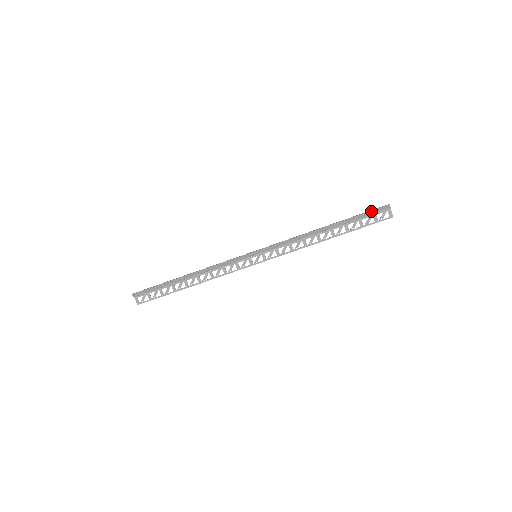
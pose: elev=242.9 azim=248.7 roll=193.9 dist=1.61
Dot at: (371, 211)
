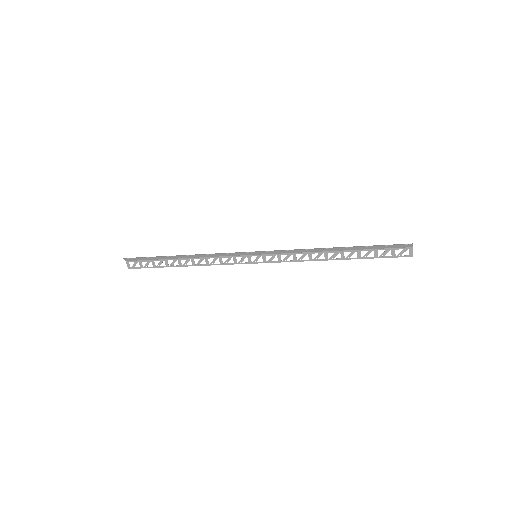
Dot at: (390, 245)
